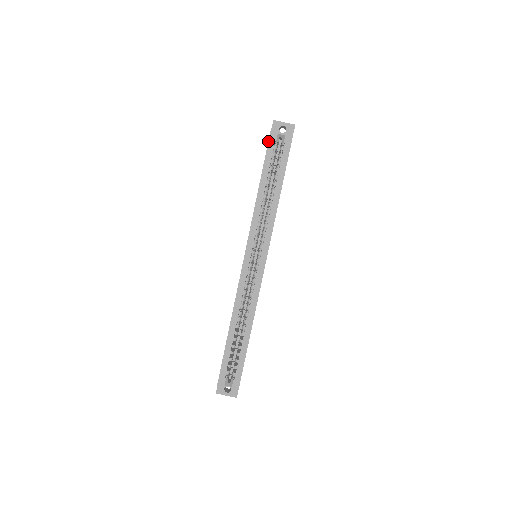
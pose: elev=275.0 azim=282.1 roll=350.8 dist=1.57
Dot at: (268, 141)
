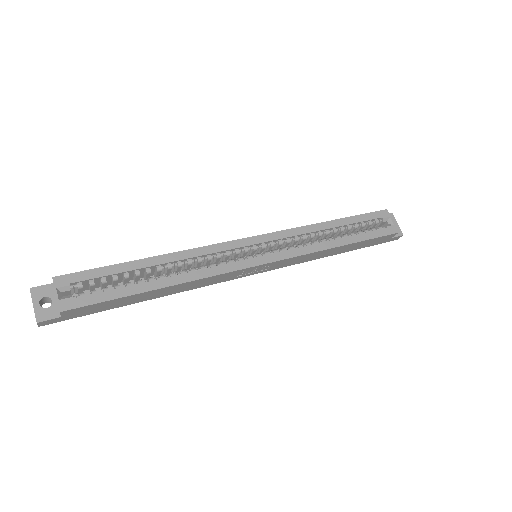
Dot at: occluded
